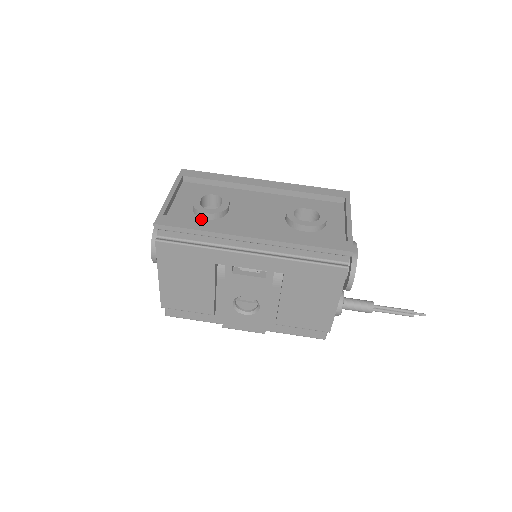
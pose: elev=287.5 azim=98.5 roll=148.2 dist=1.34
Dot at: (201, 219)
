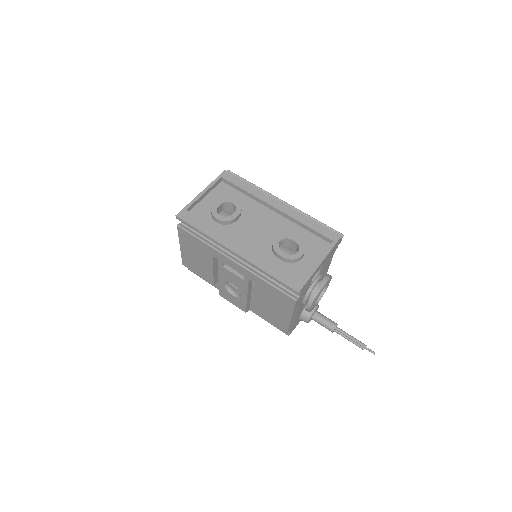
Dot at: (213, 221)
